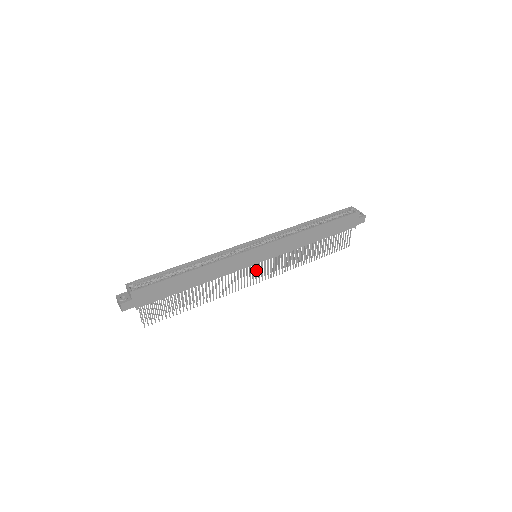
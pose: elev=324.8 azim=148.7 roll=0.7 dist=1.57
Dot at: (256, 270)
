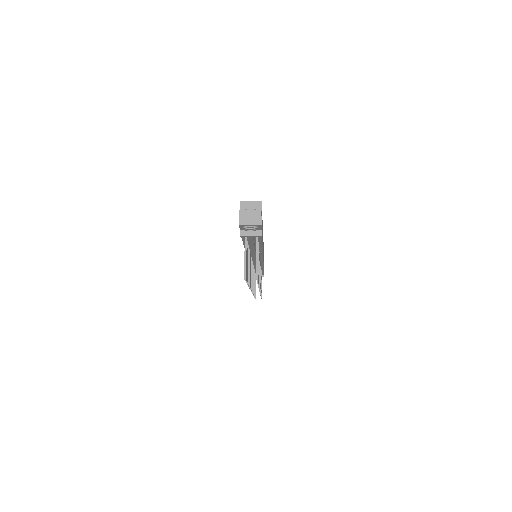
Dot at: (260, 272)
